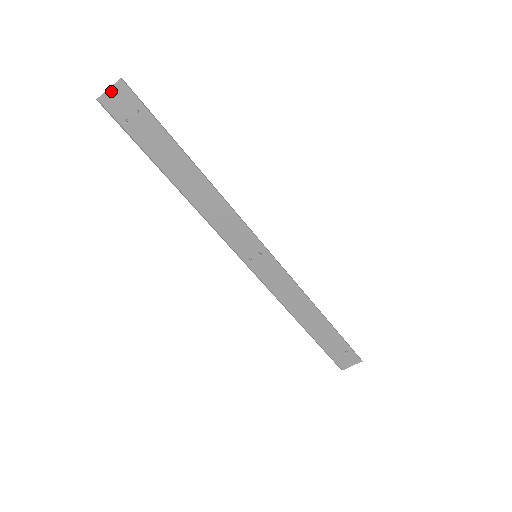
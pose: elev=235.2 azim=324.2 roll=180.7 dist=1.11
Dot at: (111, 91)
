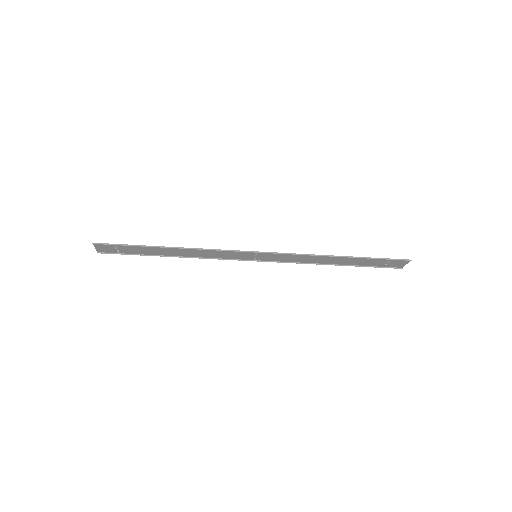
Dot at: (97, 248)
